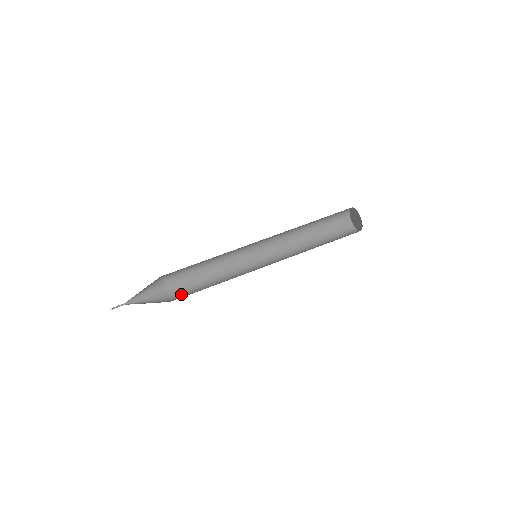
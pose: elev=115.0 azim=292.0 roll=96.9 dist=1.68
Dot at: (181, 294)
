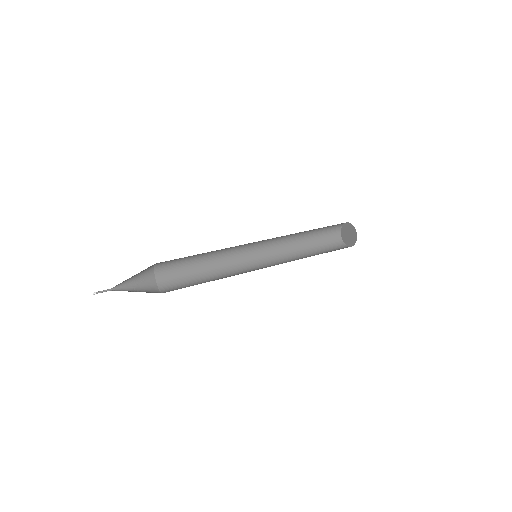
Dot at: (177, 289)
